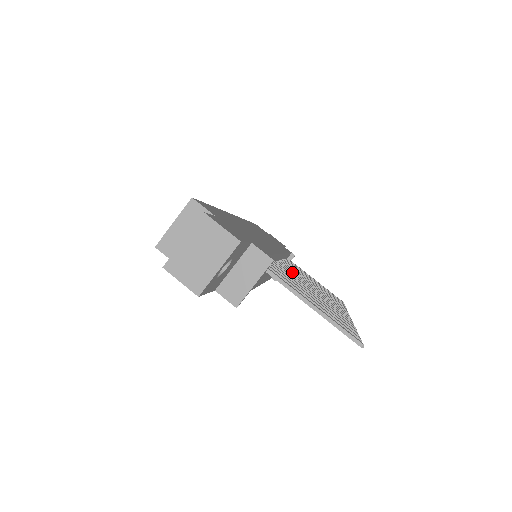
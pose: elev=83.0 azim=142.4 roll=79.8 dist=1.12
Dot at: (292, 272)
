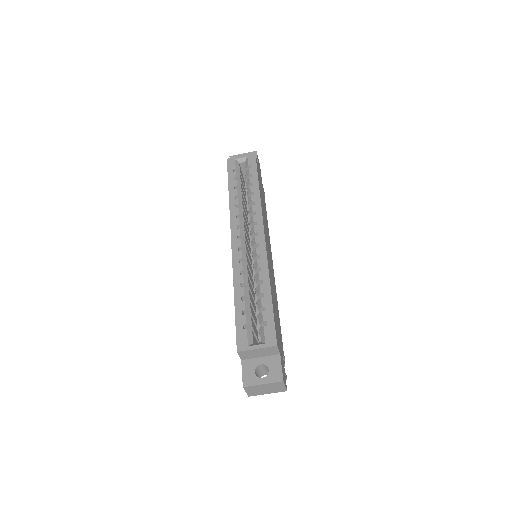
Dot at: occluded
